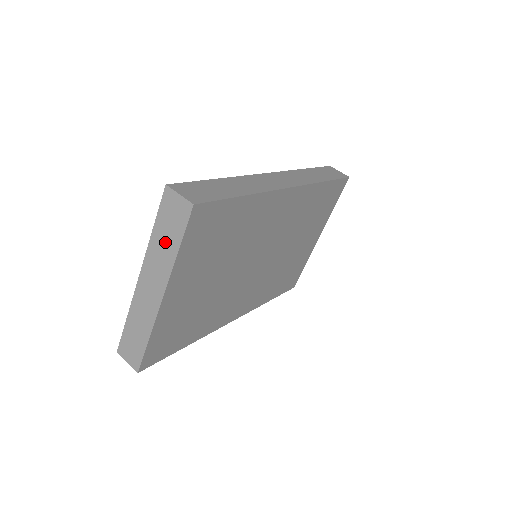
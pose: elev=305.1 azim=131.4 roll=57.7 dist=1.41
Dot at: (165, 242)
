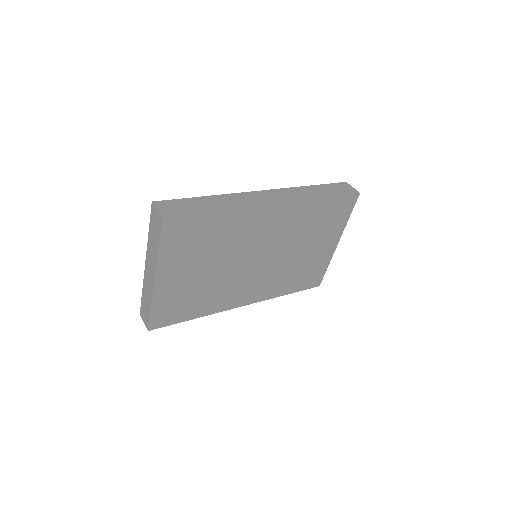
Dot at: (153, 241)
